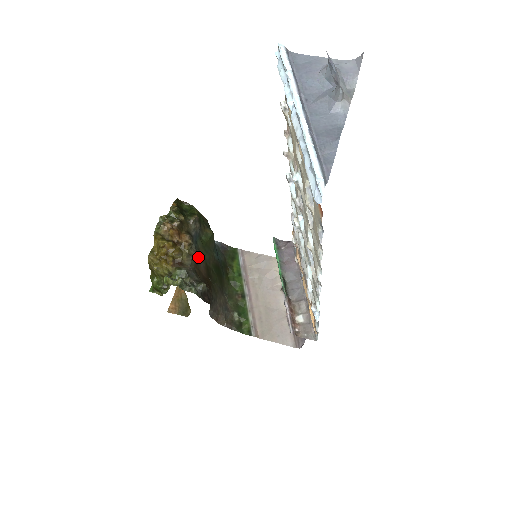
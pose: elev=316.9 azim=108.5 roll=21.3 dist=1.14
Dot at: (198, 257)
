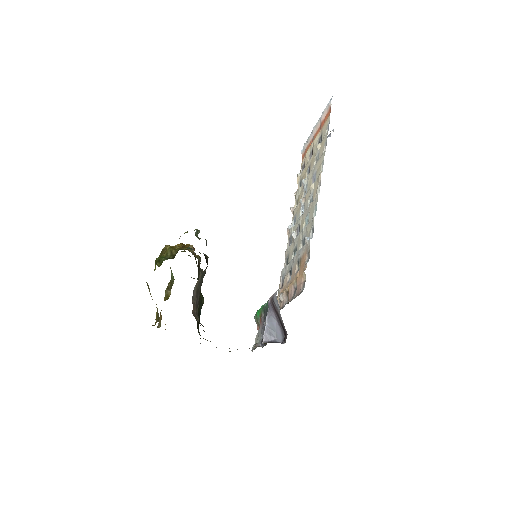
Dot at: (198, 273)
